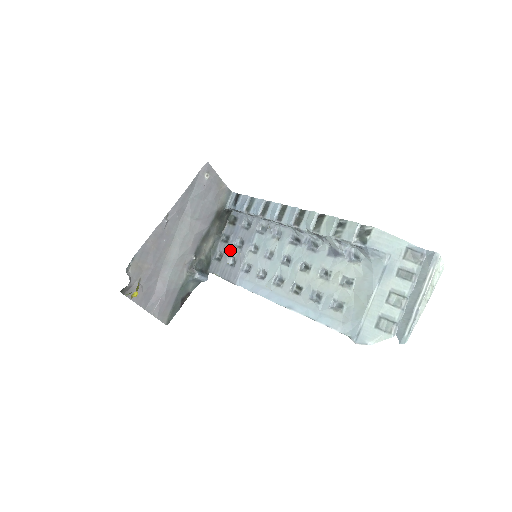
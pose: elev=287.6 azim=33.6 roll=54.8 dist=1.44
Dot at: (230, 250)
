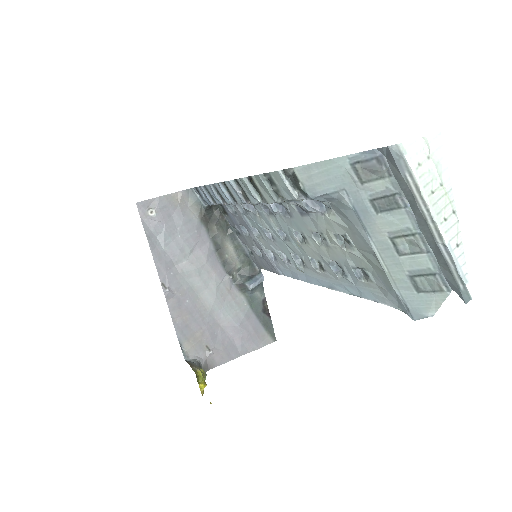
Dot at: (248, 242)
